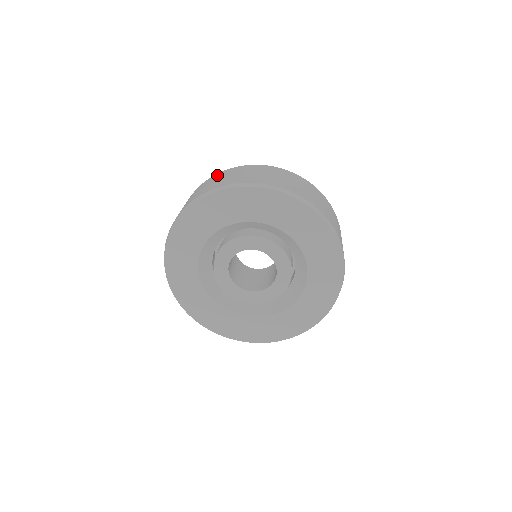
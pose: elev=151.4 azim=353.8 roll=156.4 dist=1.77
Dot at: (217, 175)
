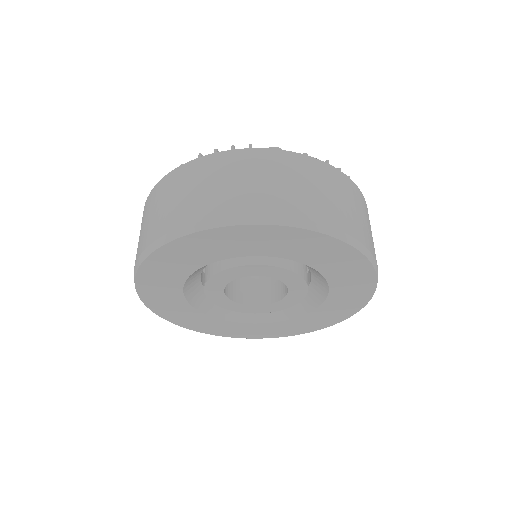
Dot at: (194, 168)
